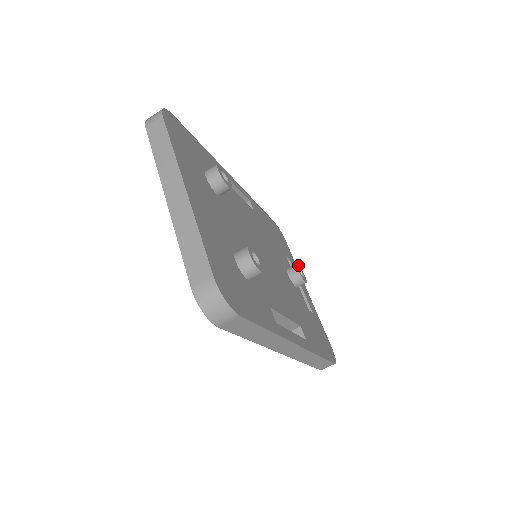
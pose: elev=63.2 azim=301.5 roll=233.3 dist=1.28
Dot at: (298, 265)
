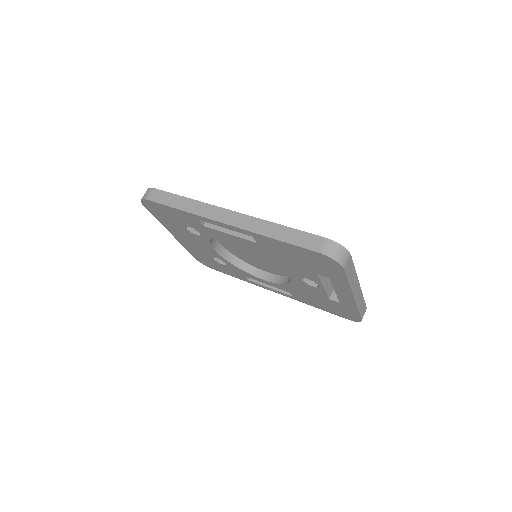
Dot at: occluded
